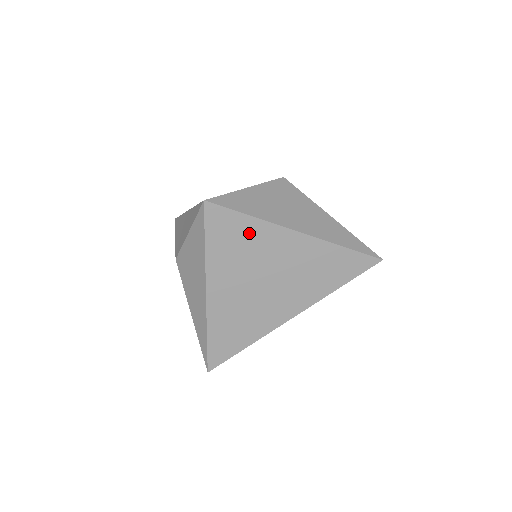
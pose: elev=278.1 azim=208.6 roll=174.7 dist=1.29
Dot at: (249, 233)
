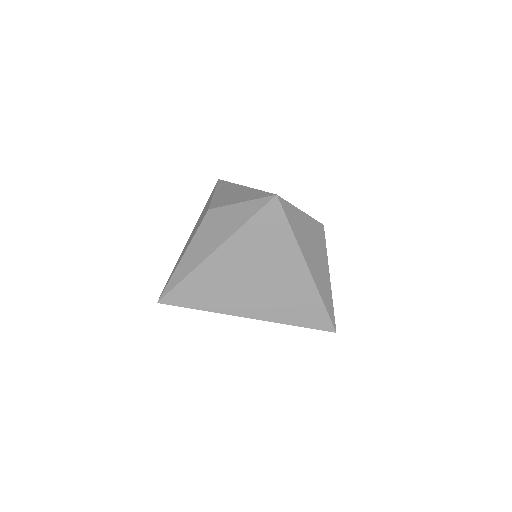
Dot at: (280, 240)
